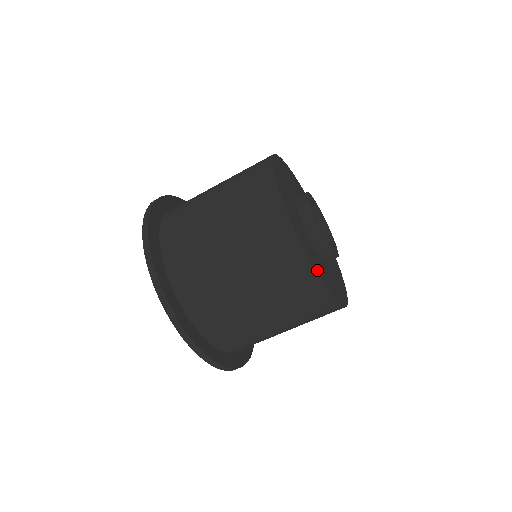
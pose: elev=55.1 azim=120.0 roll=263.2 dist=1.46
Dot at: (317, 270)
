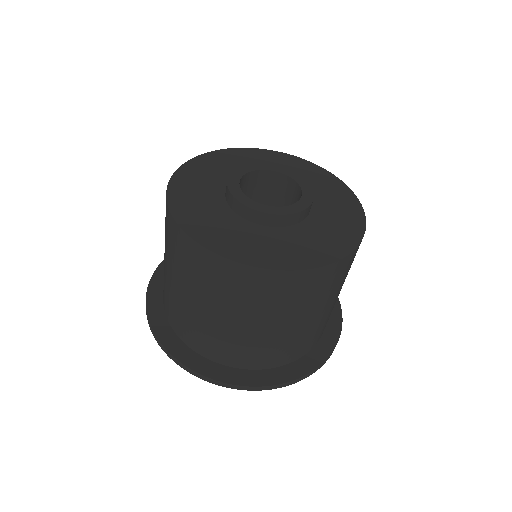
Dot at: (182, 219)
